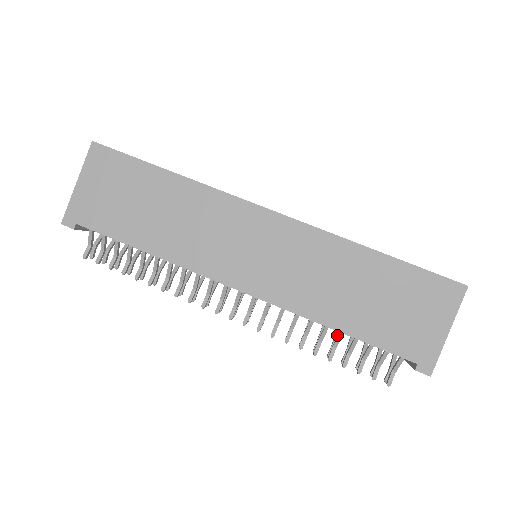
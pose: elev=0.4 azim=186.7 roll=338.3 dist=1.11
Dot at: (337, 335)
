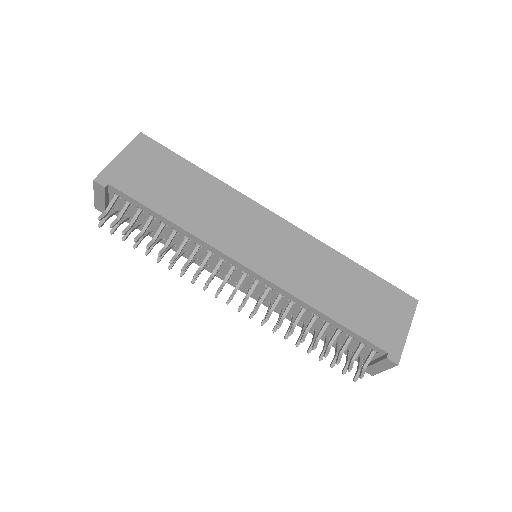
Dot at: (316, 335)
